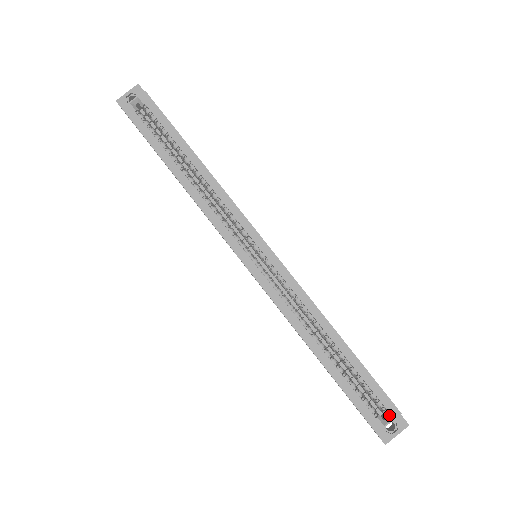
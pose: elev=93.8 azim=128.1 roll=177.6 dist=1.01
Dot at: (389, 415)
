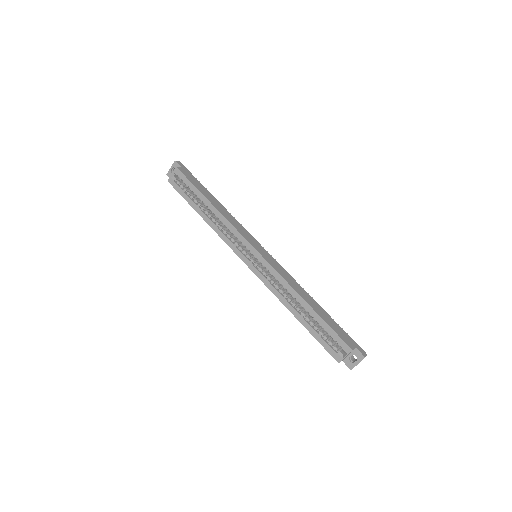
Dot at: (345, 352)
